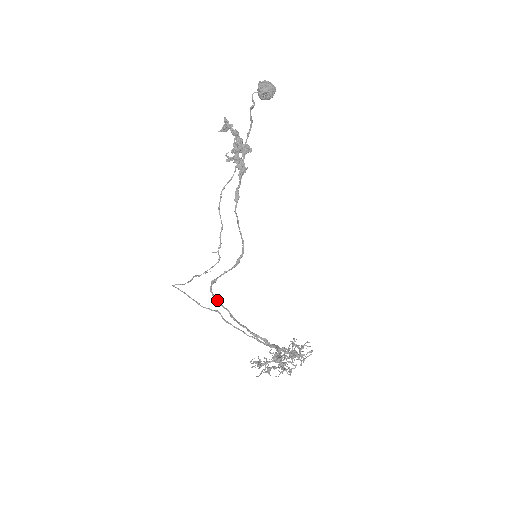
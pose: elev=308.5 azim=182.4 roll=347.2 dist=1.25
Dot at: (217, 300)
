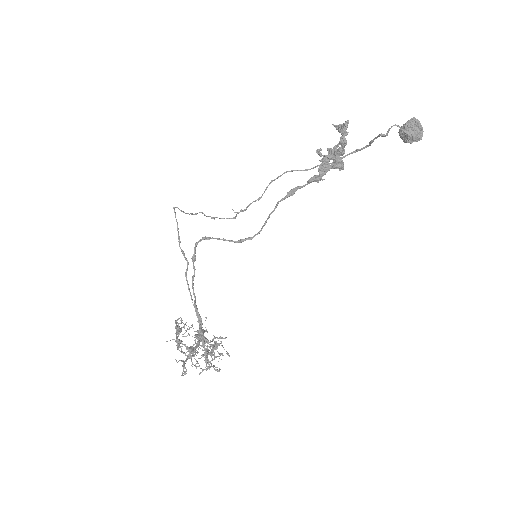
Dot at: (194, 256)
